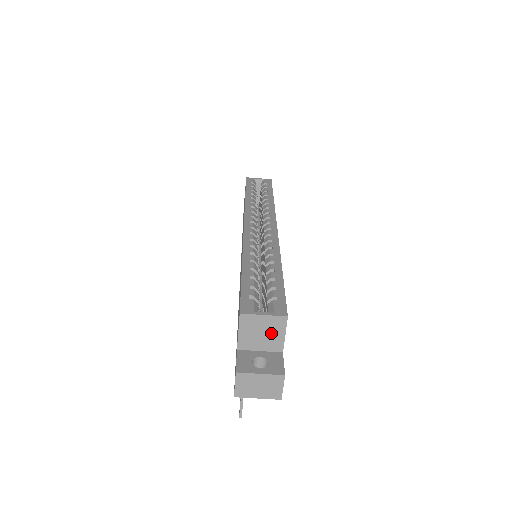
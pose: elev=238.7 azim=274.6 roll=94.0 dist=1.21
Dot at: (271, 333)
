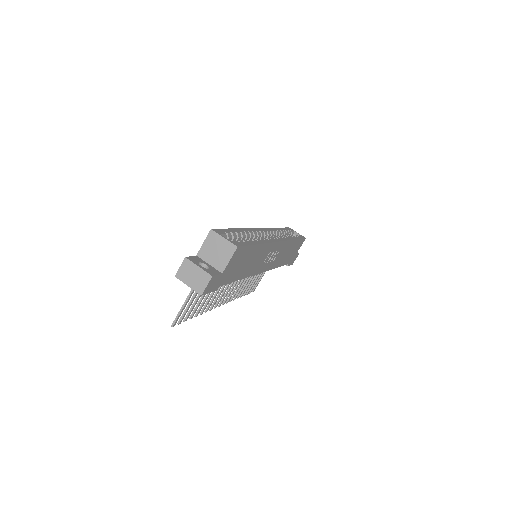
Dot at: (222, 254)
